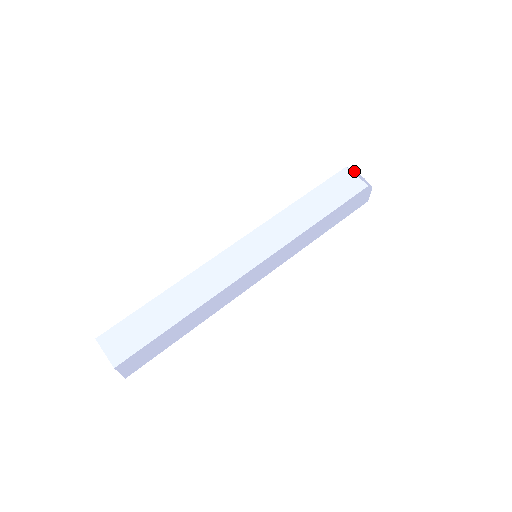
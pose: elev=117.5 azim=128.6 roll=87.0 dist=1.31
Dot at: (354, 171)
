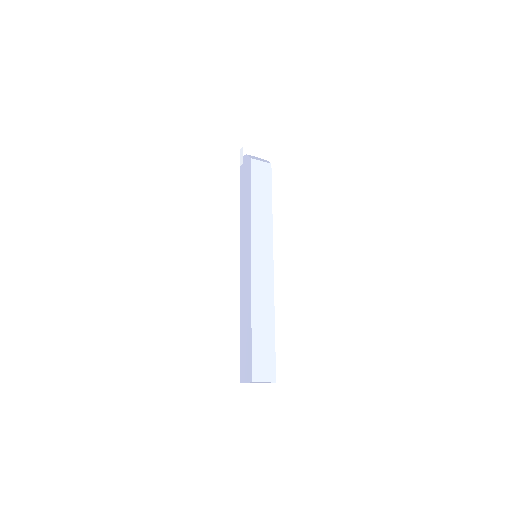
Dot at: (251, 156)
